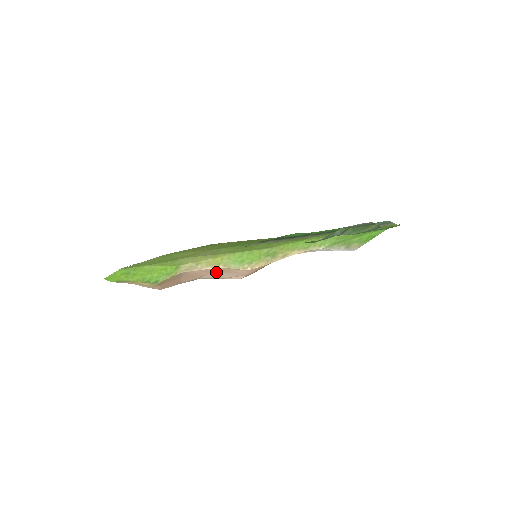
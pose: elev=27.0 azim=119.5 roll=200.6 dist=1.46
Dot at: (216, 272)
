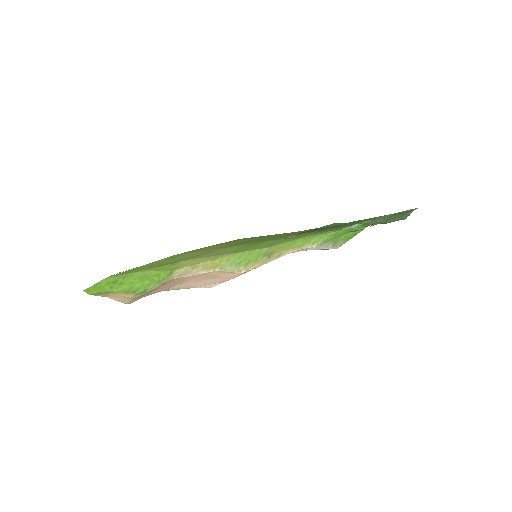
Dot at: (198, 279)
